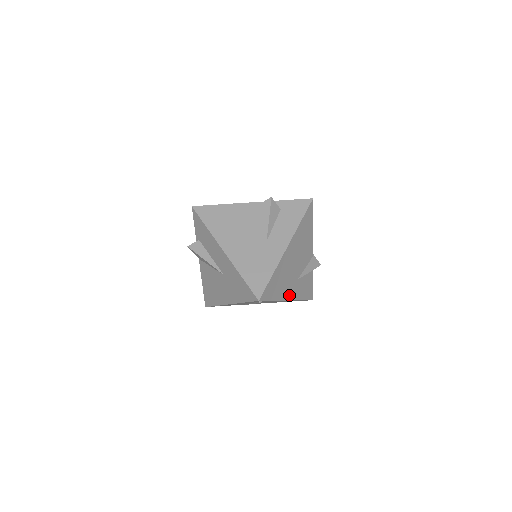
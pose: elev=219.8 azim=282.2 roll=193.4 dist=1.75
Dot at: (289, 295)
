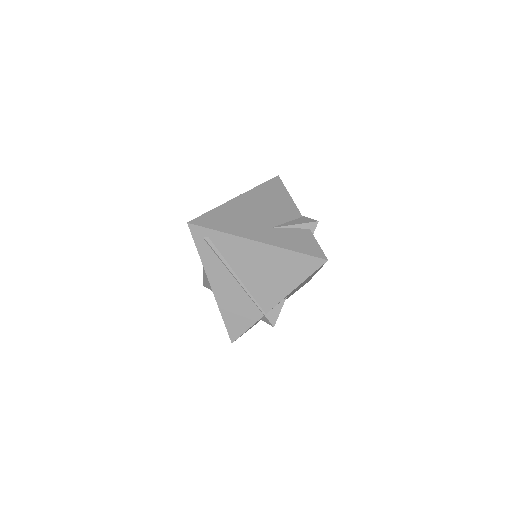
Dot at: (256, 237)
